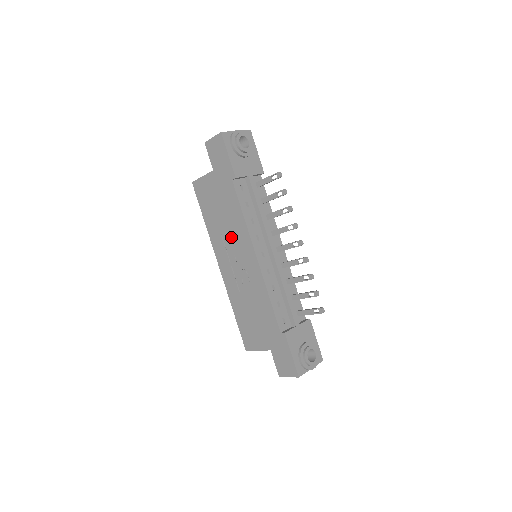
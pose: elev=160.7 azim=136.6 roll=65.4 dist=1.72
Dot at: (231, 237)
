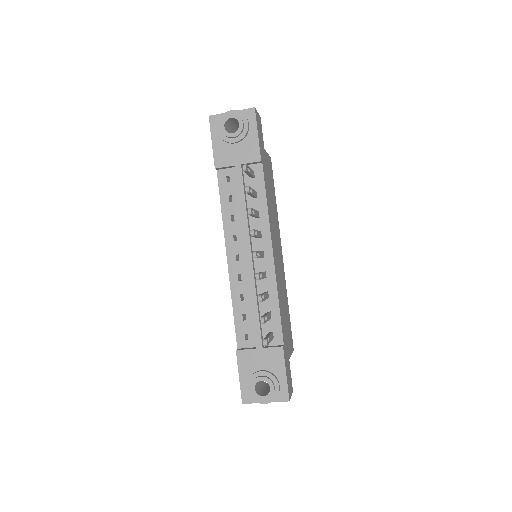
Dot at: occluded
